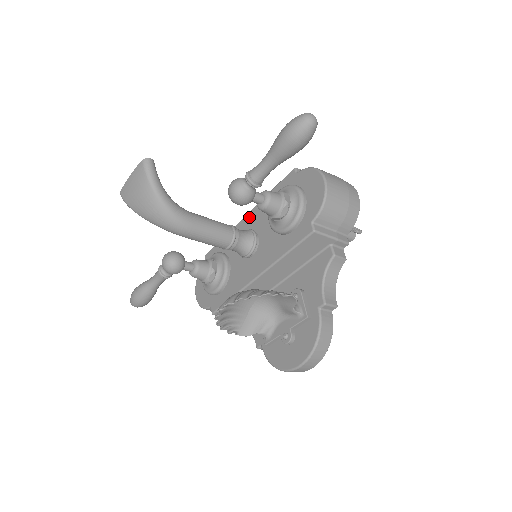
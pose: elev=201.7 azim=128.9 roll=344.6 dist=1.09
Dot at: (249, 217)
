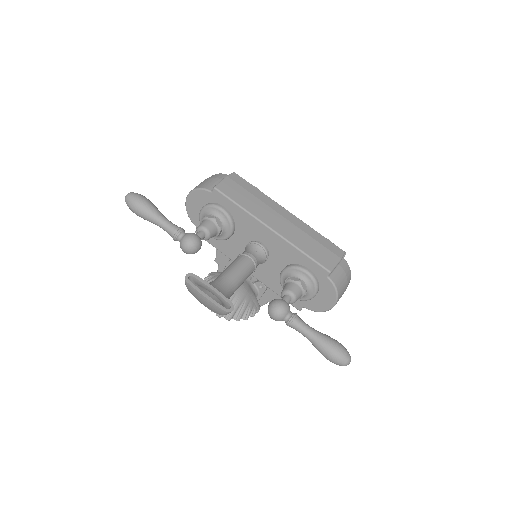
Dot at: (273, 237)
